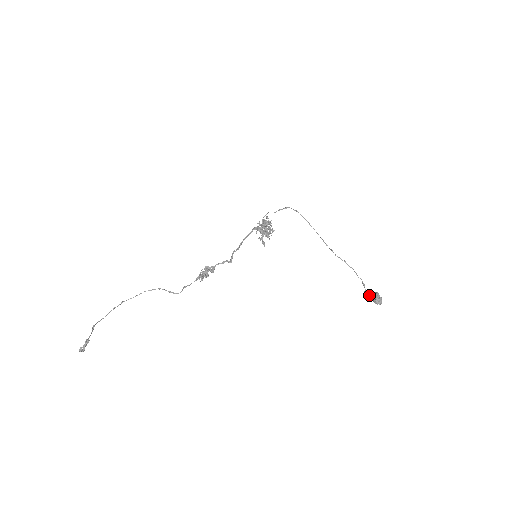
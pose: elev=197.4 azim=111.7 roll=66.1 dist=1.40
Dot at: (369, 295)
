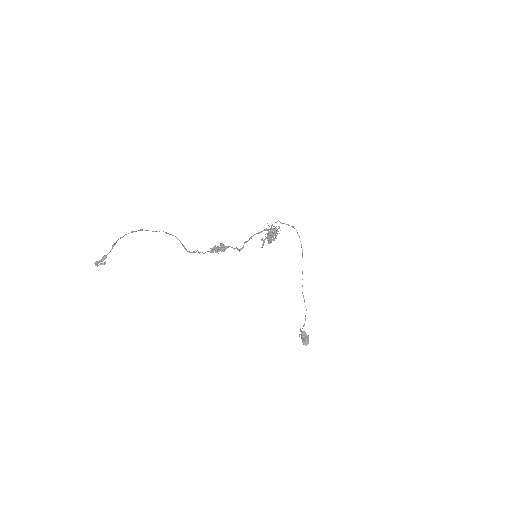
Dot at: (303, 334)
